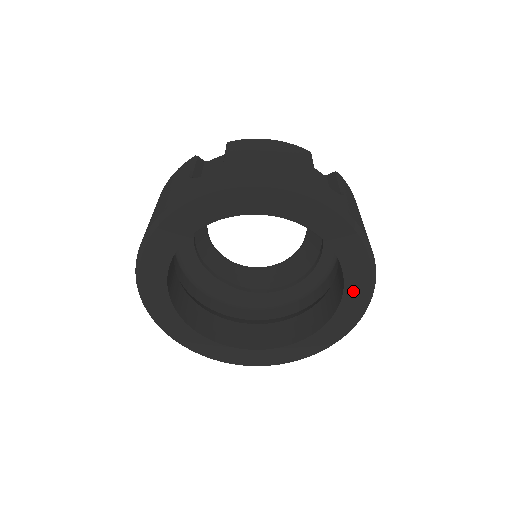
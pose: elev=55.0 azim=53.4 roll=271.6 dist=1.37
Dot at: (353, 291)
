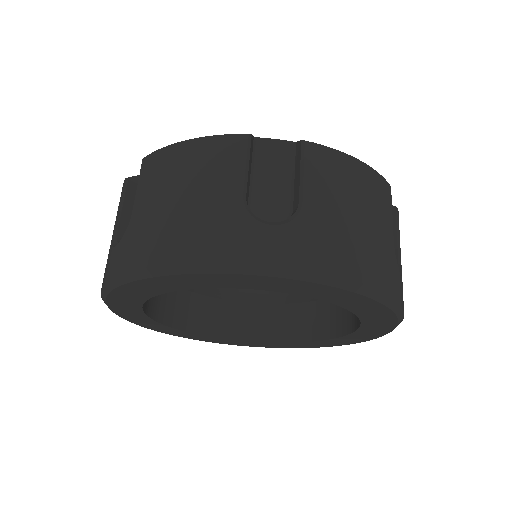
Dot at: (367, 312)
